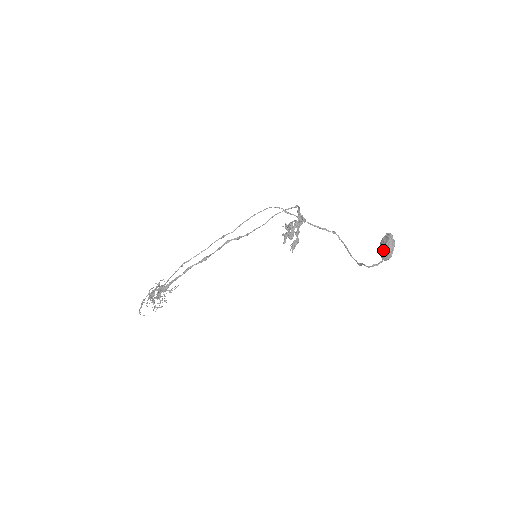
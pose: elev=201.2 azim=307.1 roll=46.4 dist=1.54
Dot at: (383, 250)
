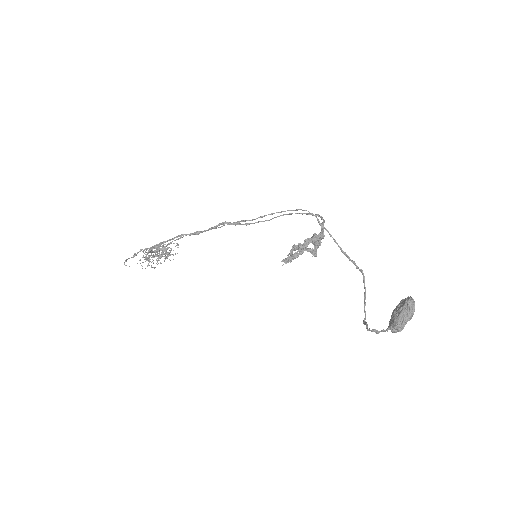
Dot at: (393, 316)
